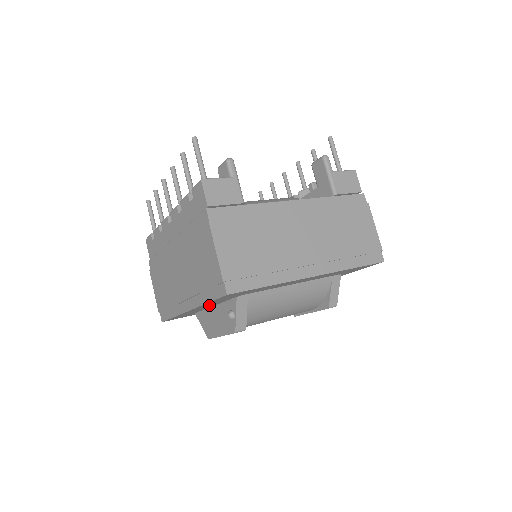
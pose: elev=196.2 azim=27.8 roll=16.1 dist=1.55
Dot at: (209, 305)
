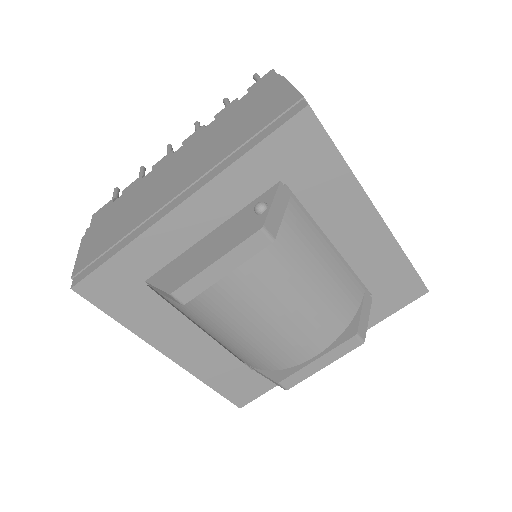
Dot at: (216, 208)
